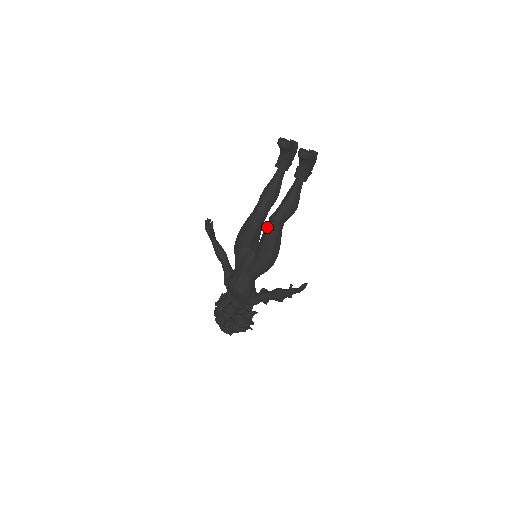
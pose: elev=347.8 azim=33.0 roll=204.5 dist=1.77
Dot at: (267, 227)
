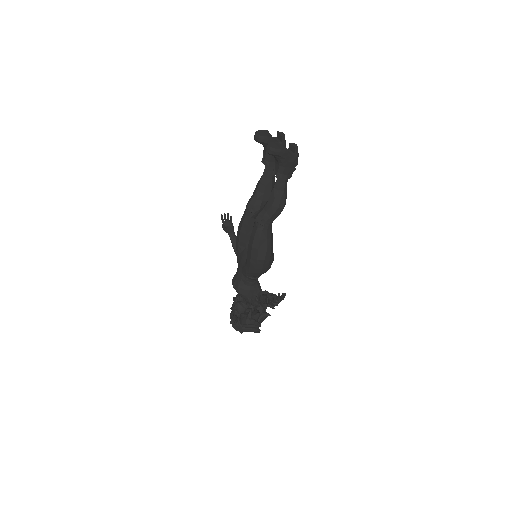
Dot at: (253, 227)
